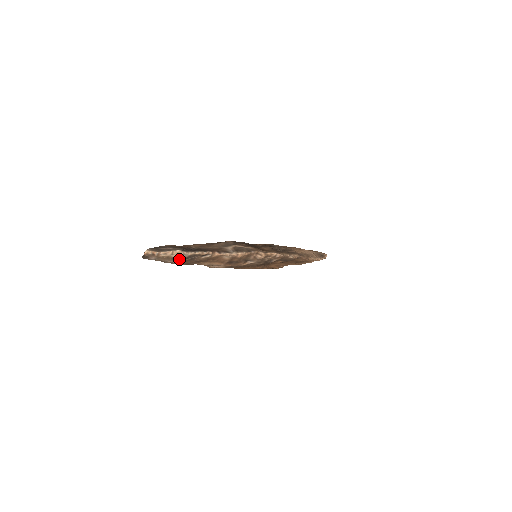
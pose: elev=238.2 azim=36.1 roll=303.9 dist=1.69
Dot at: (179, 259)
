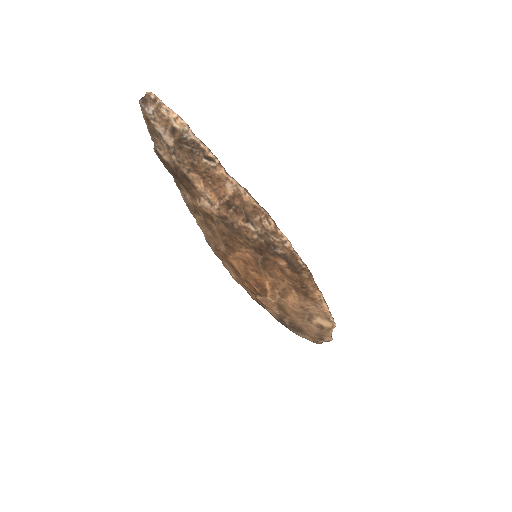
Dot at: (178, 136)
